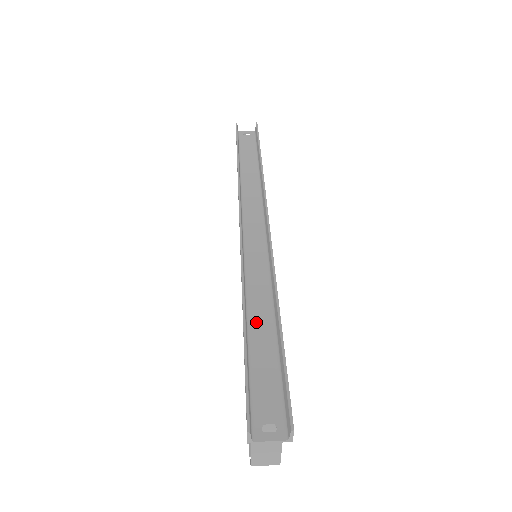
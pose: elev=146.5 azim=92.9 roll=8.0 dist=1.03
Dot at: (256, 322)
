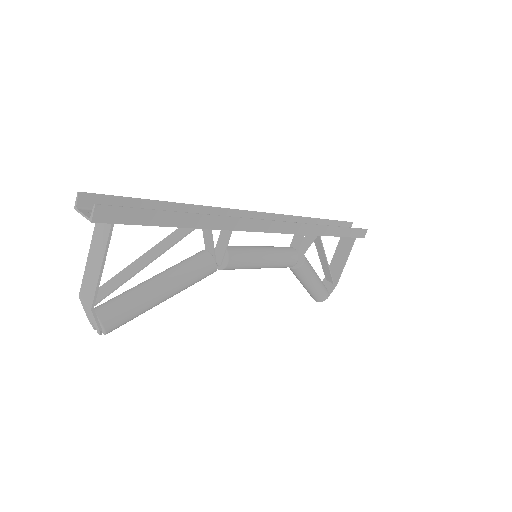
Dot at: occluded
